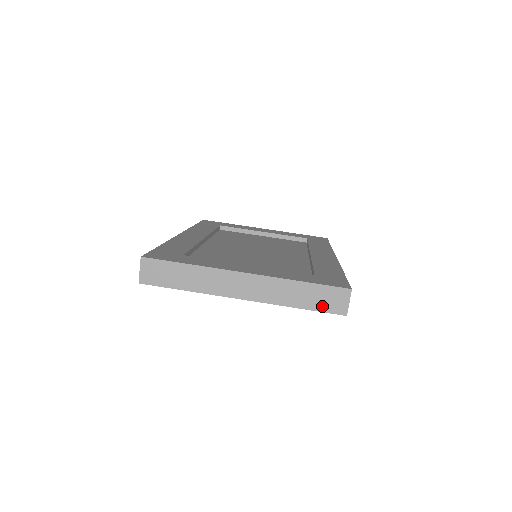
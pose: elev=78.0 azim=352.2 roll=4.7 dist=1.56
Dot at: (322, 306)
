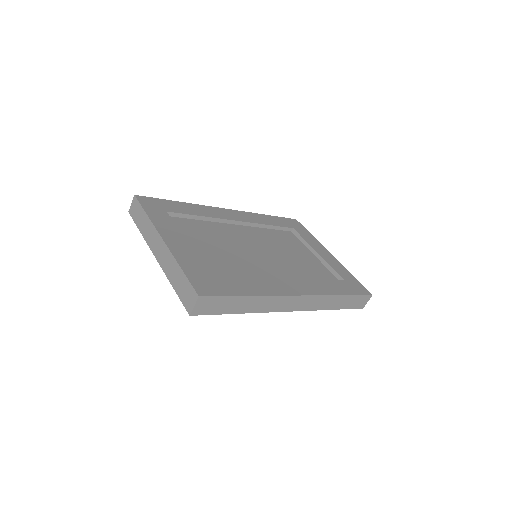
Dot at: (182, 296)
